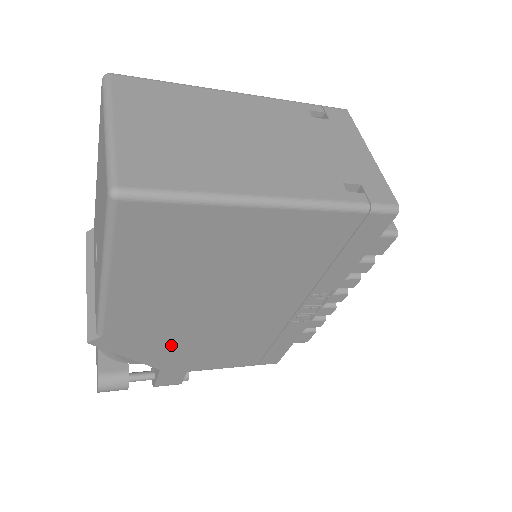
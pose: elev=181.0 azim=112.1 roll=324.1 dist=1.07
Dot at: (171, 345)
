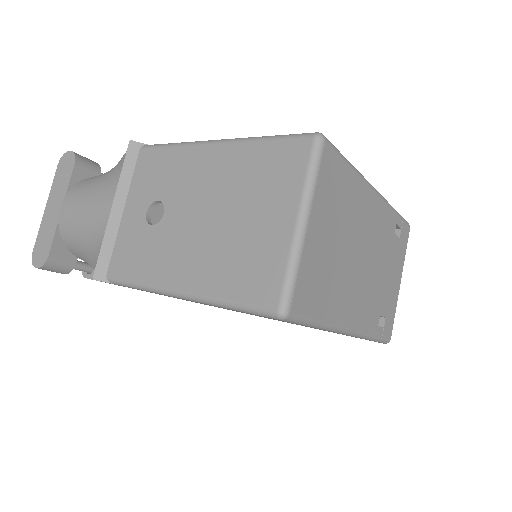
Dot at: occluded
